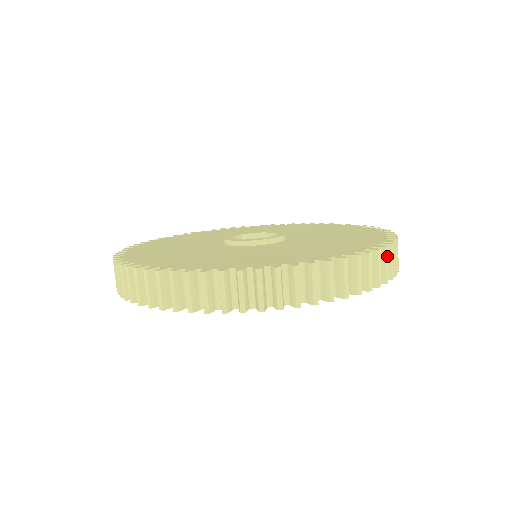
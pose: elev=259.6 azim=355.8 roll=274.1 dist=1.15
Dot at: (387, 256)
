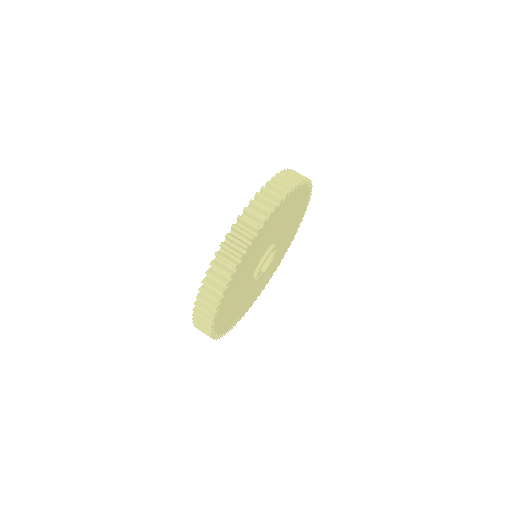
Dot at: (286, 174)
